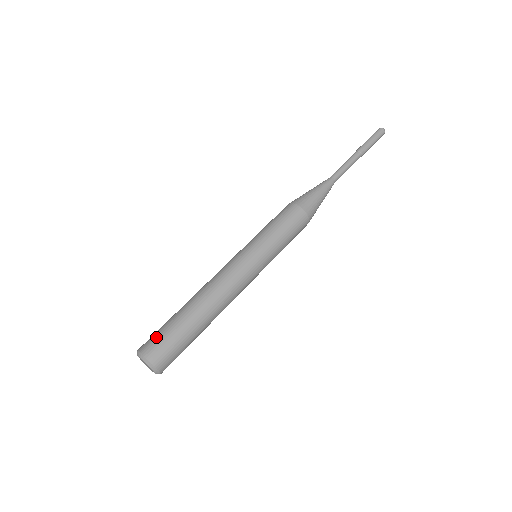
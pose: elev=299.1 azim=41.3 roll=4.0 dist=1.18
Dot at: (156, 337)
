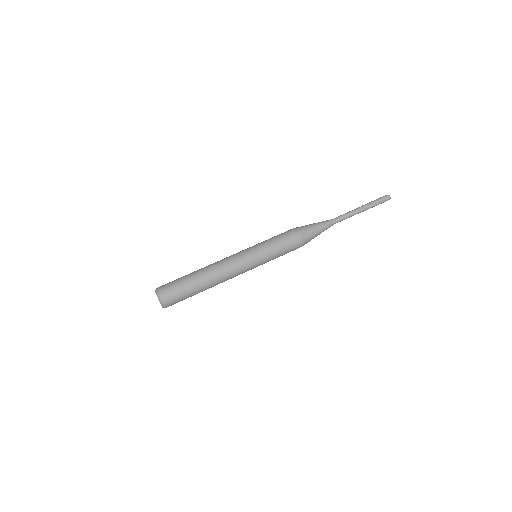
Dot at: occluded
